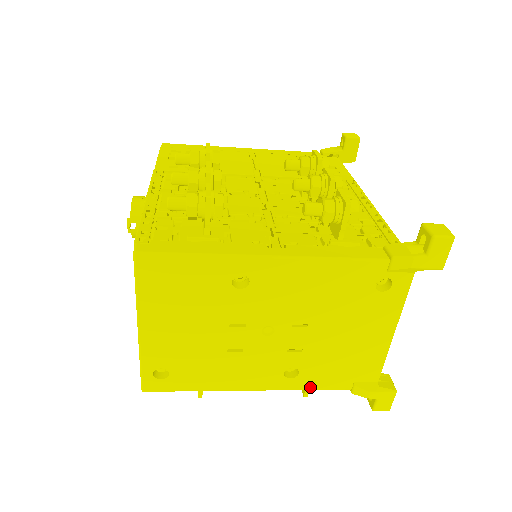
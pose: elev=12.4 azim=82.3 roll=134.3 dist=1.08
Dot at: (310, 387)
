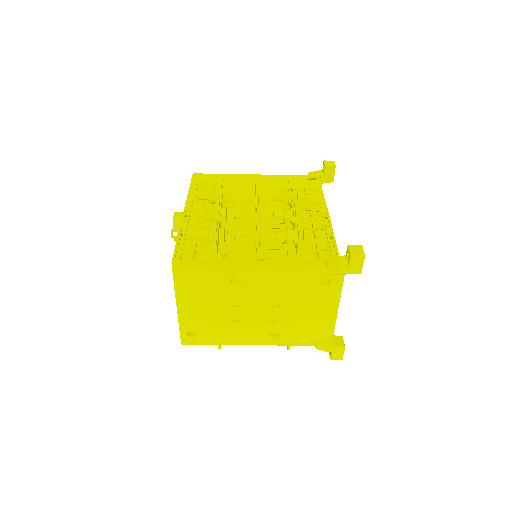
Dot at: (287, 344)
